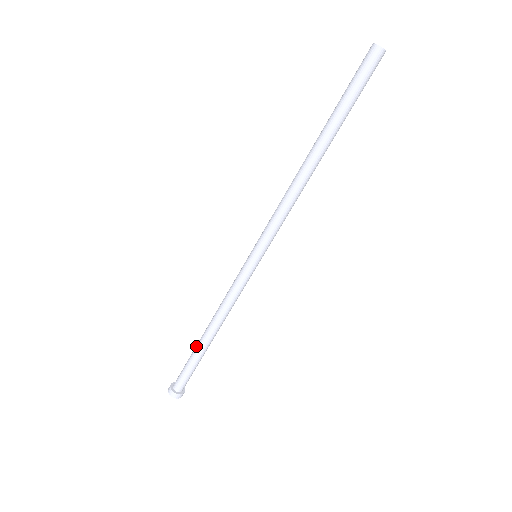
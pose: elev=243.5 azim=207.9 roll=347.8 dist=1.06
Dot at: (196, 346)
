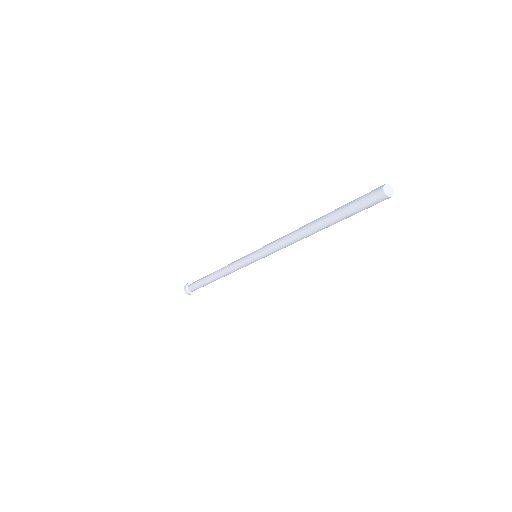
Dot at: (205, 278)
